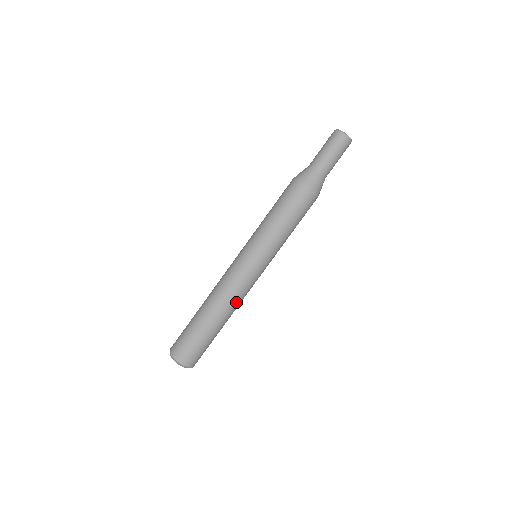
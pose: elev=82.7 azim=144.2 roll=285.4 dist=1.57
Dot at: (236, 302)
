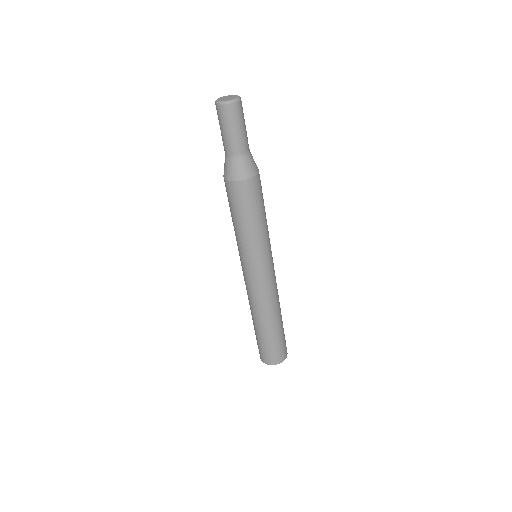
Dot at: (276, 298)
